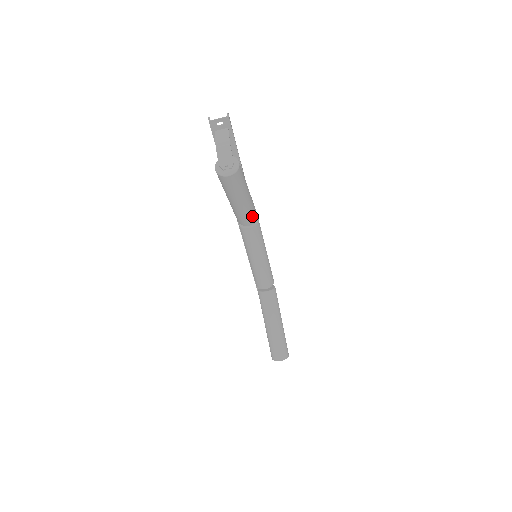
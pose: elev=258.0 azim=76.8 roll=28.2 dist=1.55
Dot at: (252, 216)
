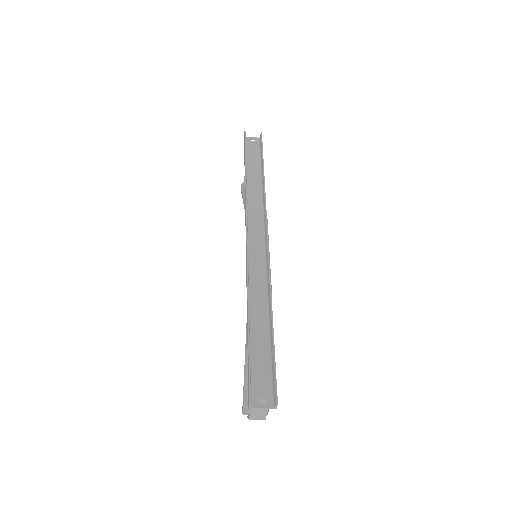
Dot at: occluded
